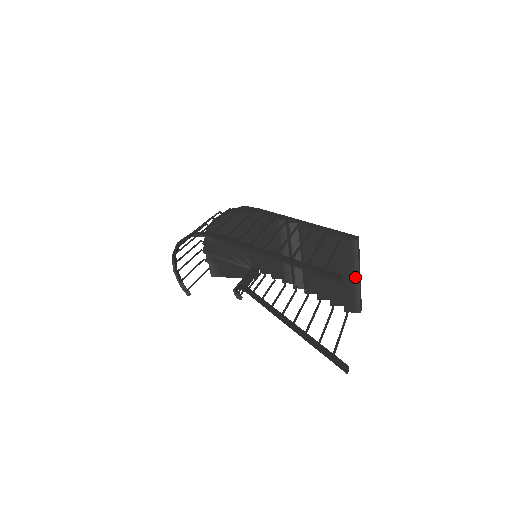
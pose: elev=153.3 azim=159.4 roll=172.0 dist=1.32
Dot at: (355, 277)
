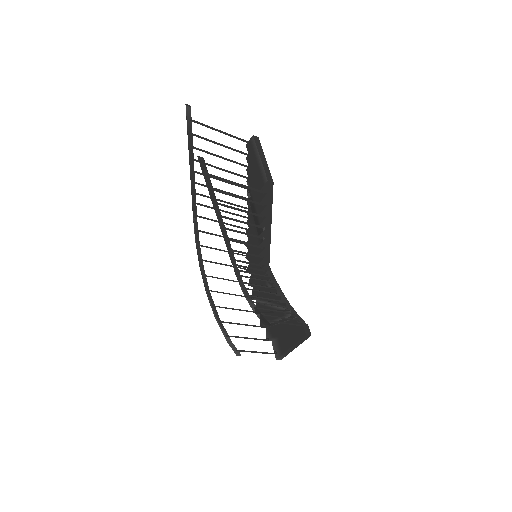
Dot at: (258, 159)
